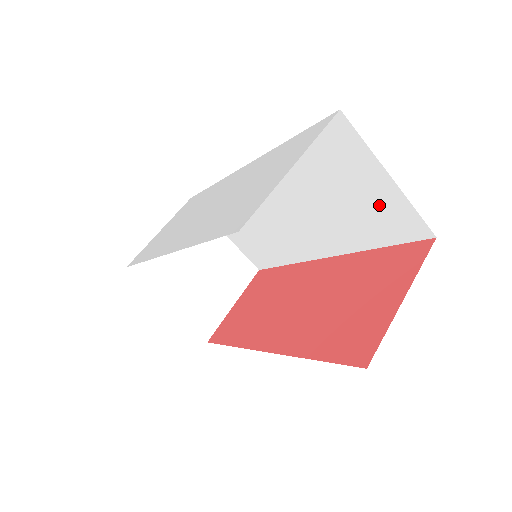
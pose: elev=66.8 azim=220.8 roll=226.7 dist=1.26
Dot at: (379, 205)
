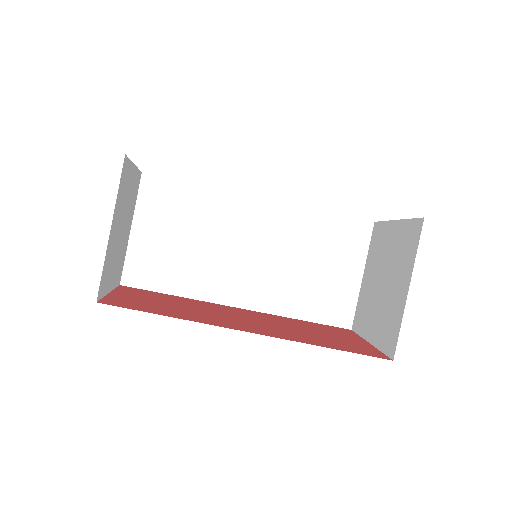
Dot at: (336, 289)
